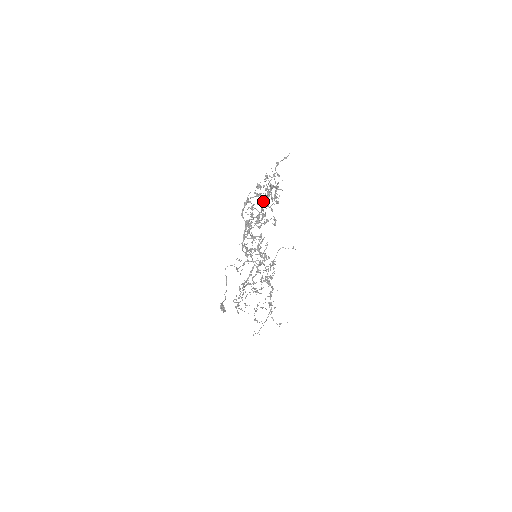
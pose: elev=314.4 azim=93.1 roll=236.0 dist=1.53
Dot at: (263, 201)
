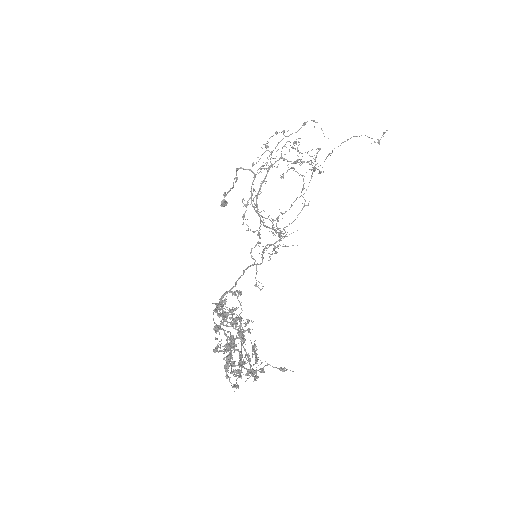
Dot at: (227, 369)
